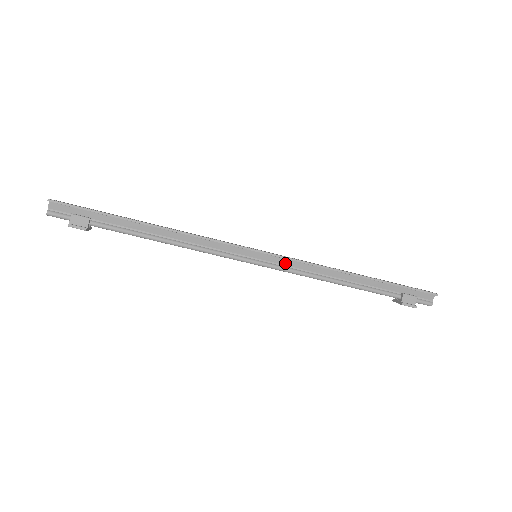
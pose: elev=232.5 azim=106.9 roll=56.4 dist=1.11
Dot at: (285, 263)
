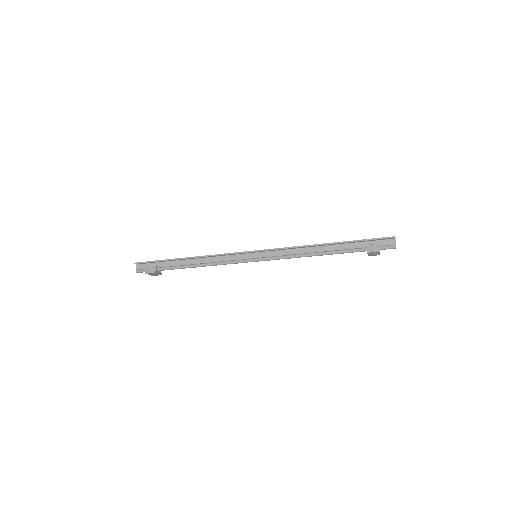
Dot at: (275, 254)
